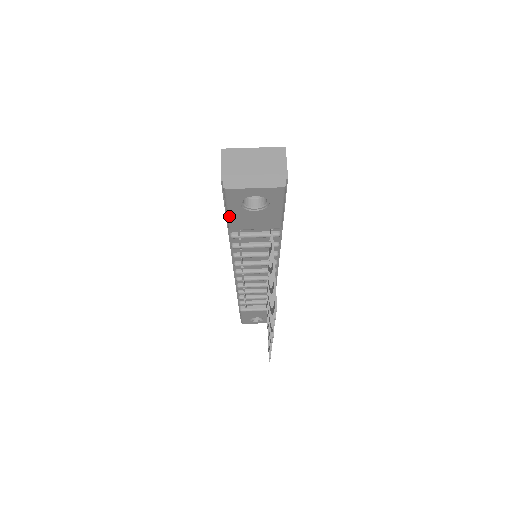
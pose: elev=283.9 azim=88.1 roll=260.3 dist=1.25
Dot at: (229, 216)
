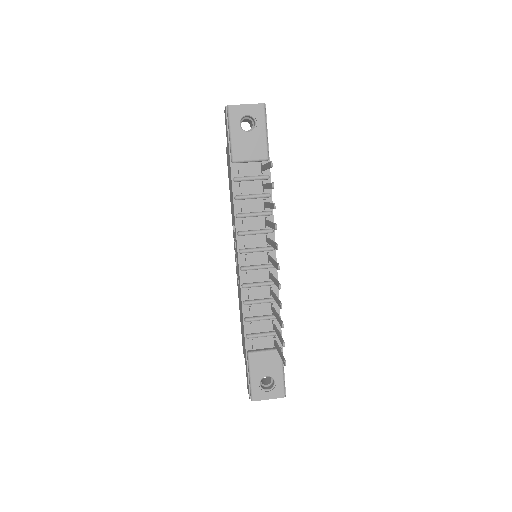
Dot at: (231, 141)
